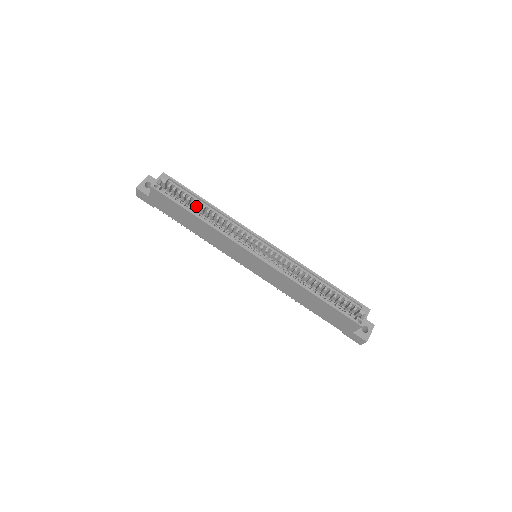
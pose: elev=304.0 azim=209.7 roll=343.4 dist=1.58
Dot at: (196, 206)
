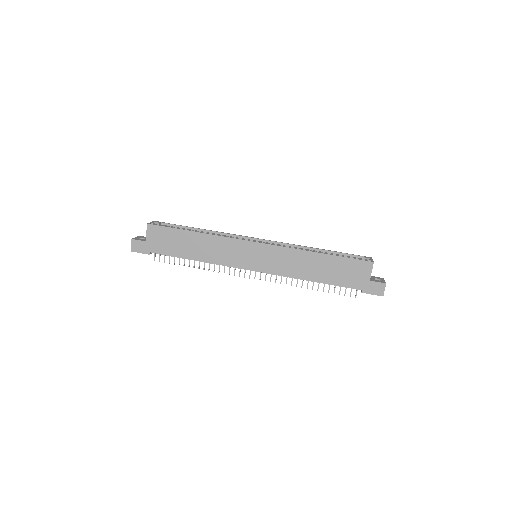
Dot at: occluded
